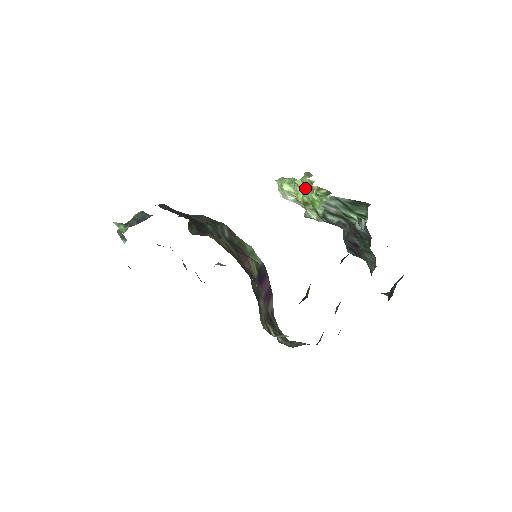
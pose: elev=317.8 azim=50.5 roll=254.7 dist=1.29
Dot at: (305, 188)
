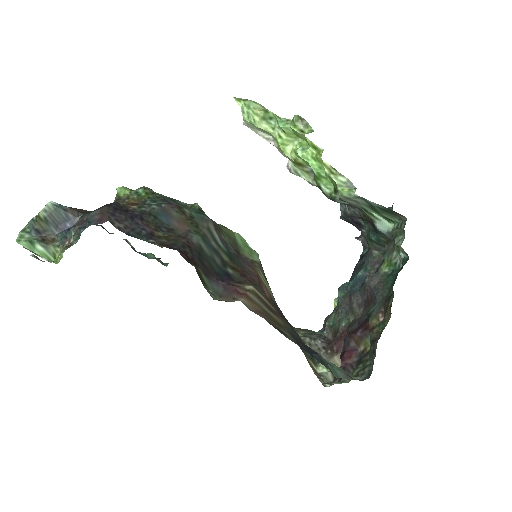
Dot at: (294, 137)
